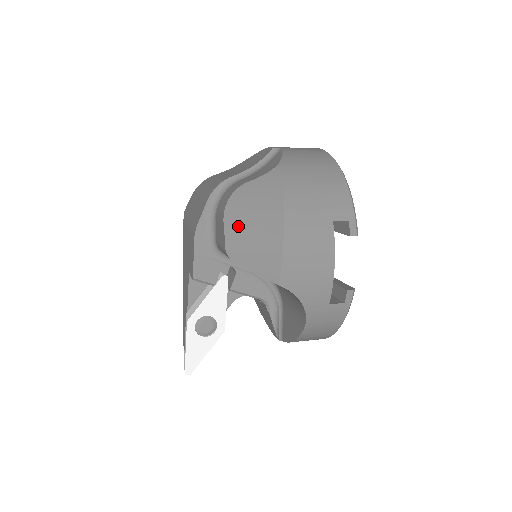
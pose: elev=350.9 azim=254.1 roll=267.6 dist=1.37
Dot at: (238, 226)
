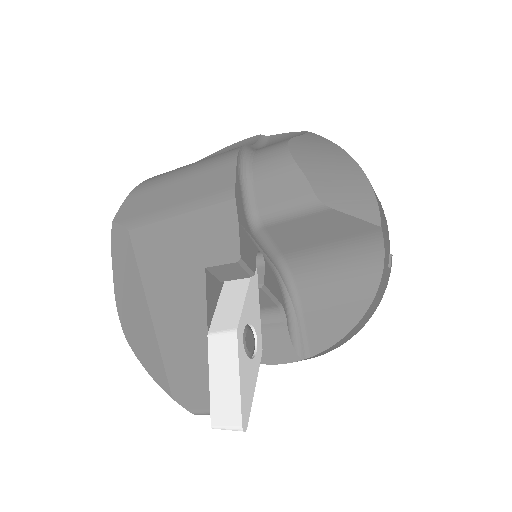
Dot at: (318, 170)
